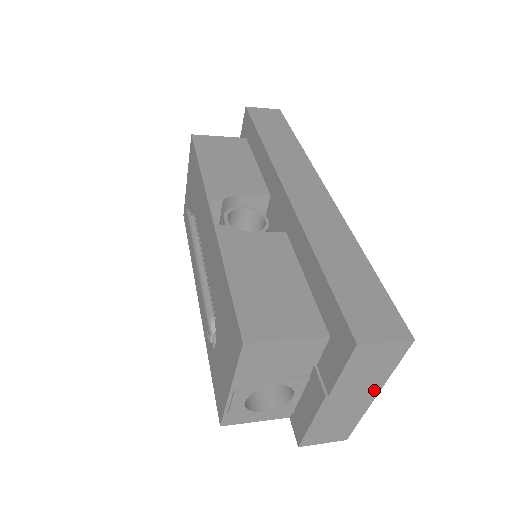
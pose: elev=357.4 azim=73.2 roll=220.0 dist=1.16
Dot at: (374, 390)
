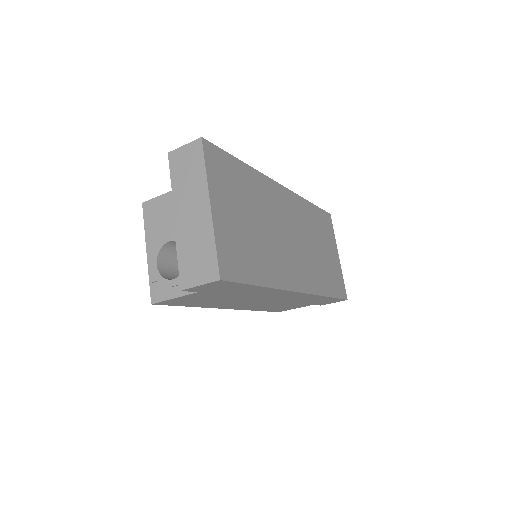
Dot at: (204, 197)
